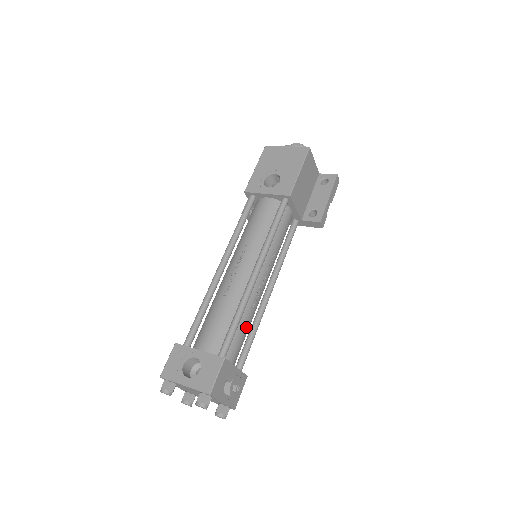
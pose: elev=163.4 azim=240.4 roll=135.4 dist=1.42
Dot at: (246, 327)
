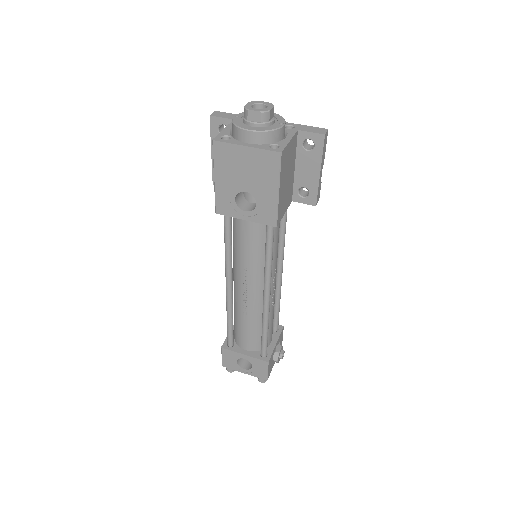
Dot at: (272, 318)
